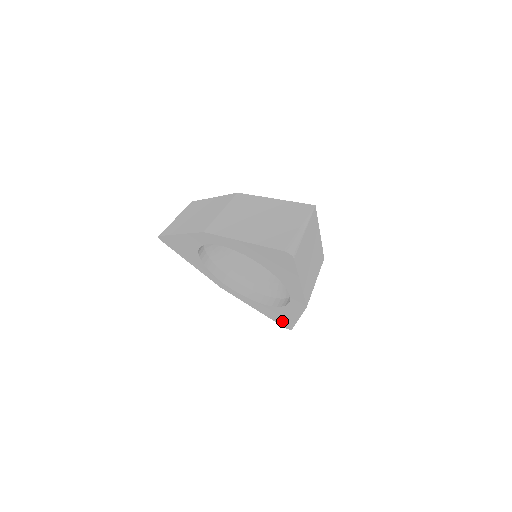
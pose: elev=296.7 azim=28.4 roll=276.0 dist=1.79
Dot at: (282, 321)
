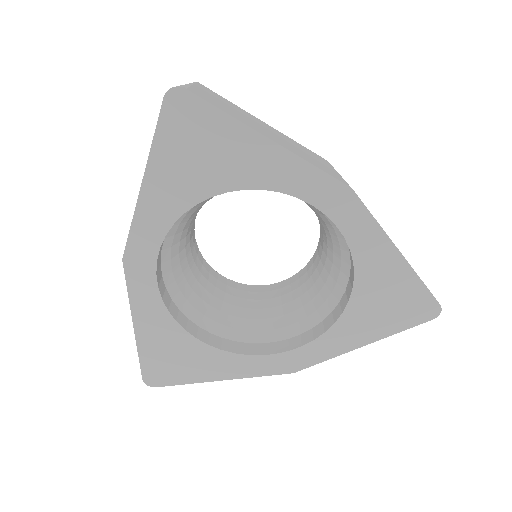
Dot at: (407, 307)
